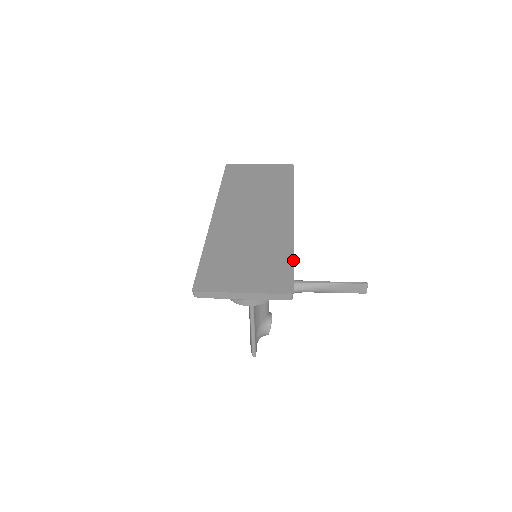
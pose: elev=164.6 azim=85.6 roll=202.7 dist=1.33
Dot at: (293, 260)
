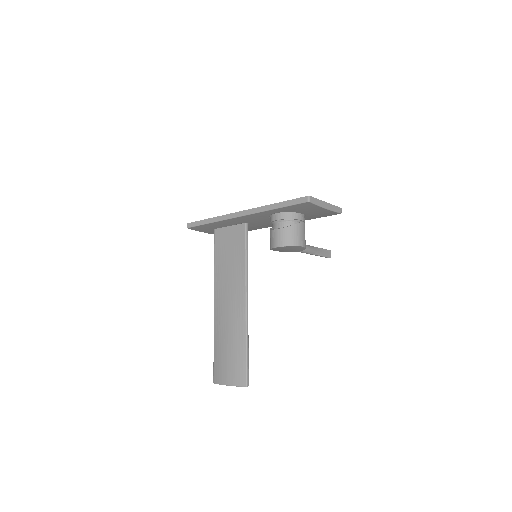
Dot at: occluded
